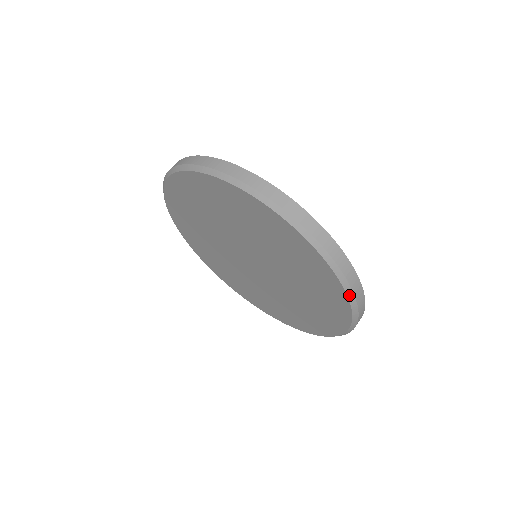
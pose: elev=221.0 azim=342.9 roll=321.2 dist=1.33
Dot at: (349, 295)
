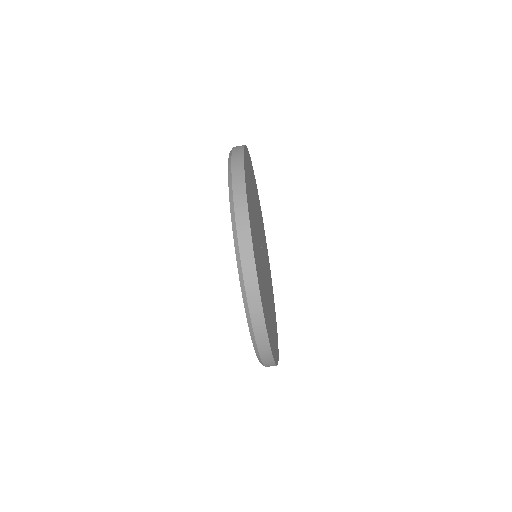
Dot at: (238, 262)
